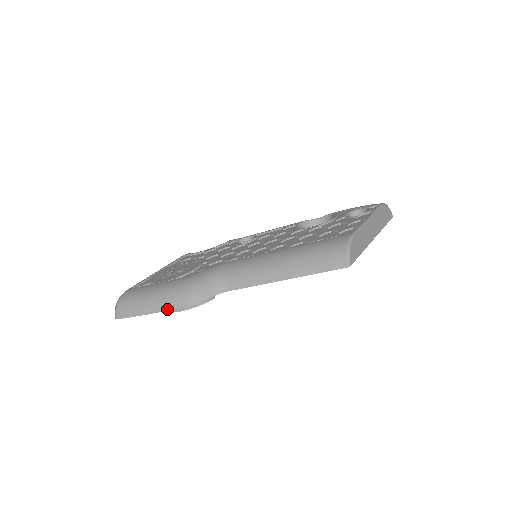
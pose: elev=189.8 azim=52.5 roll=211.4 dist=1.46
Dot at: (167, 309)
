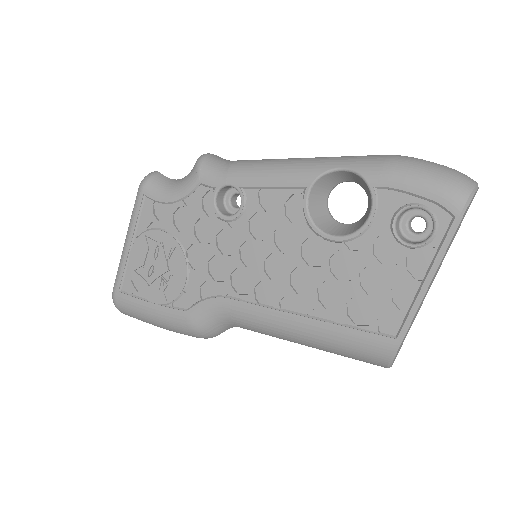
Dot at: occluded
